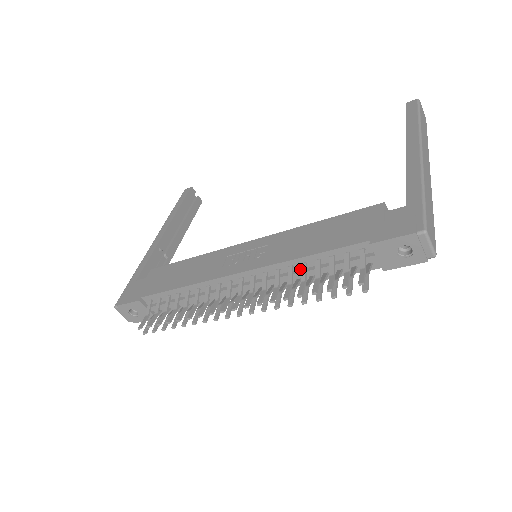
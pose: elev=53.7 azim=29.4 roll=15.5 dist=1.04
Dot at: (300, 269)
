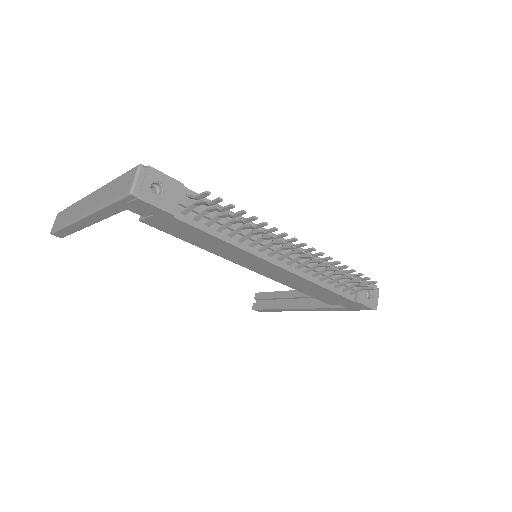
Dot at: (319, 268)
